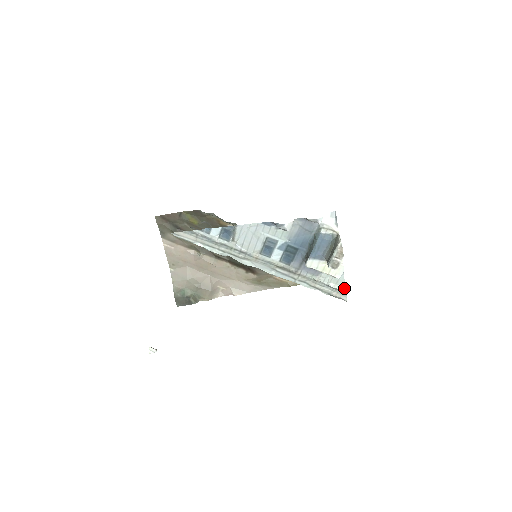
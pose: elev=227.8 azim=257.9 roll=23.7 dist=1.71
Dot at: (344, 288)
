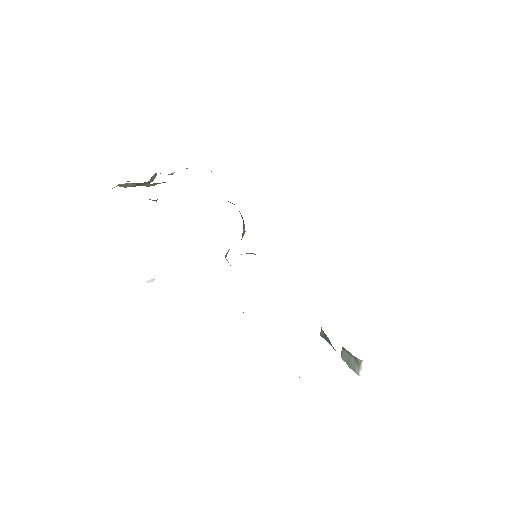
Dot at: occluded
